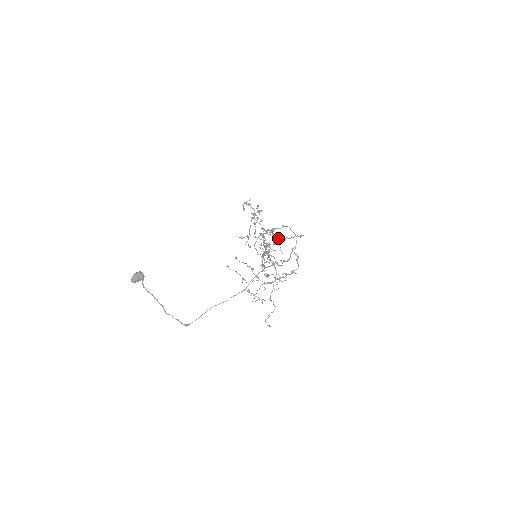
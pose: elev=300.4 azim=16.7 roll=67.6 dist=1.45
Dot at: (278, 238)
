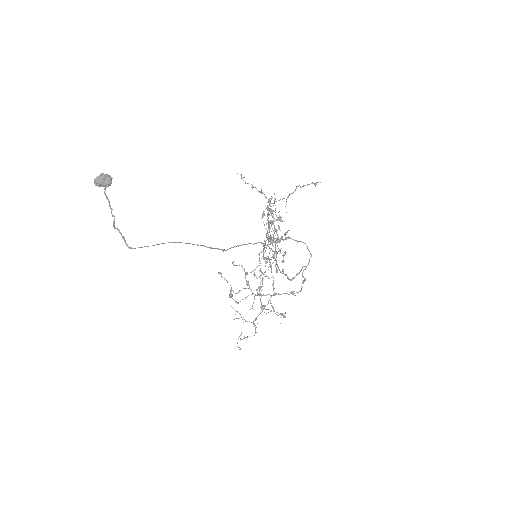
Dot at: occluded
